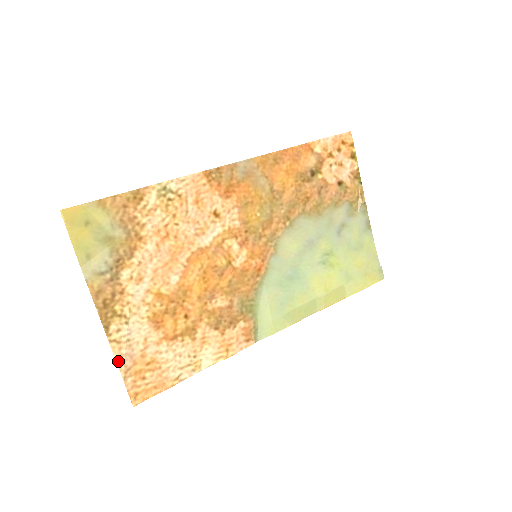
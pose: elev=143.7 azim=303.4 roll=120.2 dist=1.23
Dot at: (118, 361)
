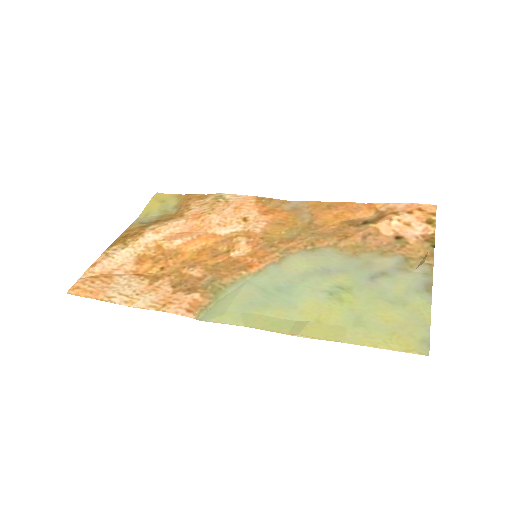
Dot at: (94, 264)
